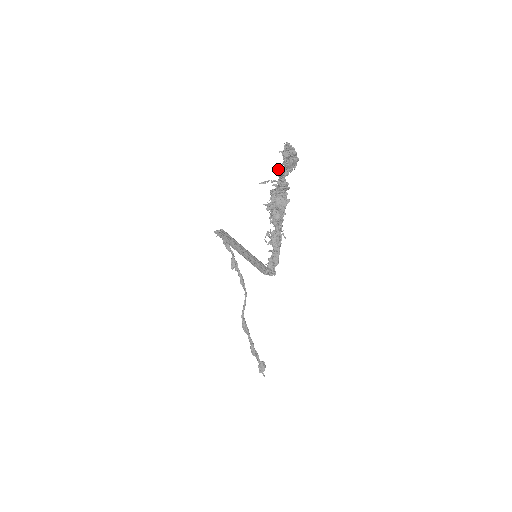
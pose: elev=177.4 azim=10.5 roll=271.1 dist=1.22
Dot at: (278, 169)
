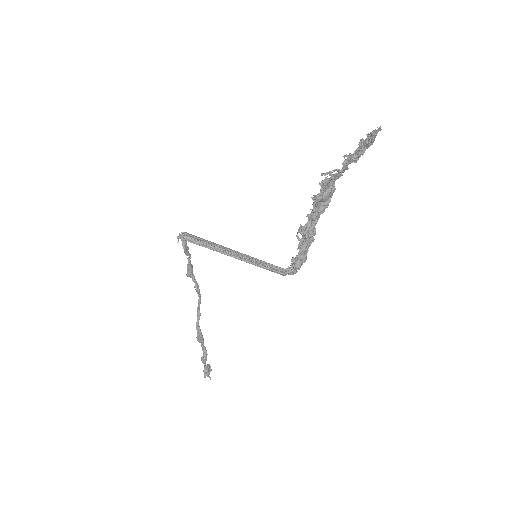
Dot at: (351, 157)
